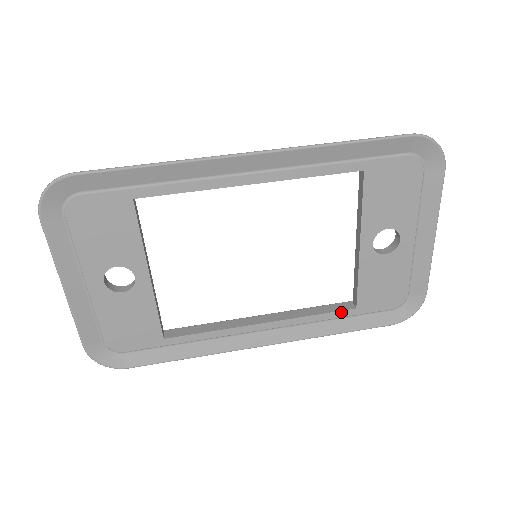
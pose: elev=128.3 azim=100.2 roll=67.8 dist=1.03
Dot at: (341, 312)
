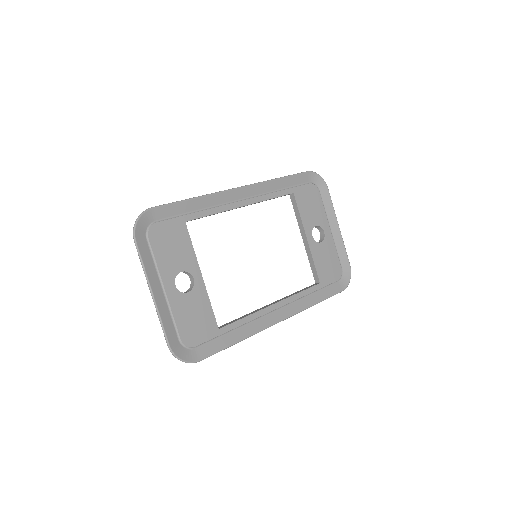
Dot at: (313, 287)
